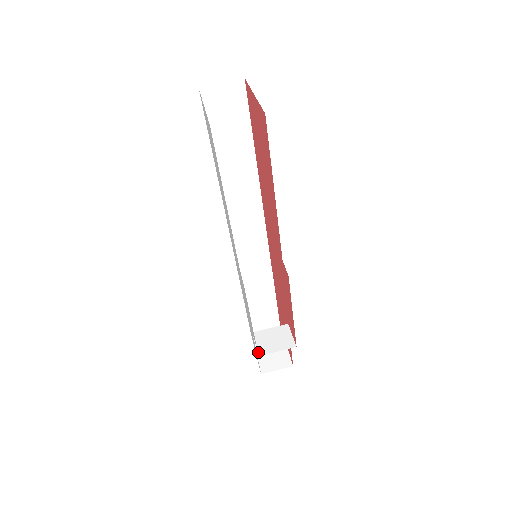
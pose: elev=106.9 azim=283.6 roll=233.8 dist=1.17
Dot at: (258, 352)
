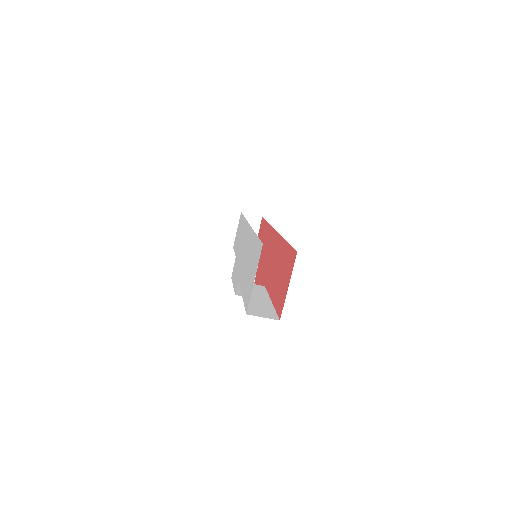
Dot at: occluded
